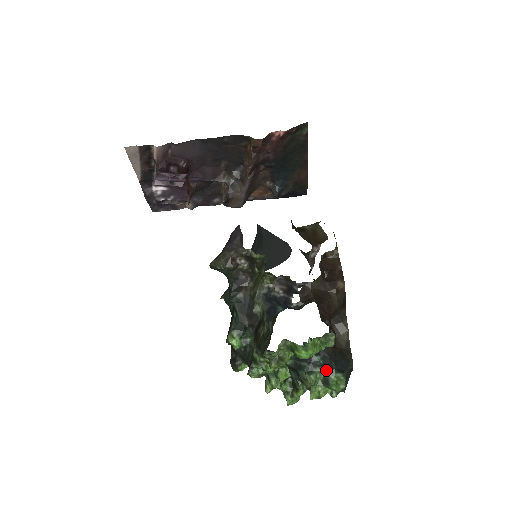
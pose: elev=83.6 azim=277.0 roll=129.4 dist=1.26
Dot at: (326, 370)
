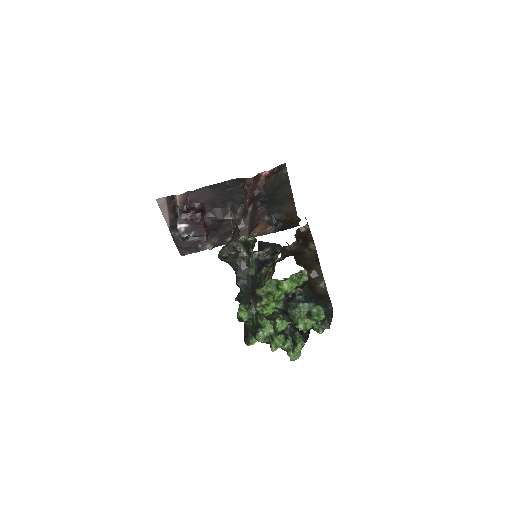
Dot at: (307, 304)
